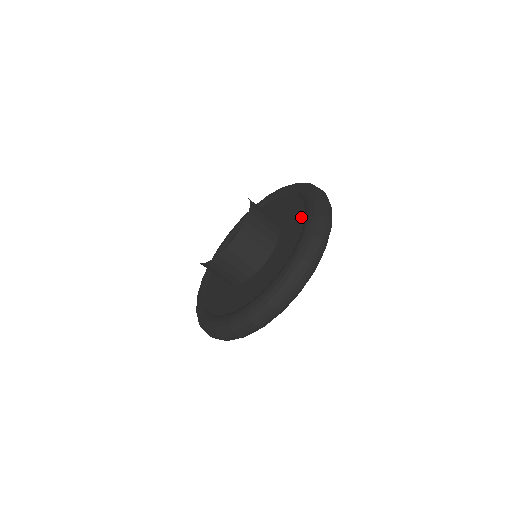
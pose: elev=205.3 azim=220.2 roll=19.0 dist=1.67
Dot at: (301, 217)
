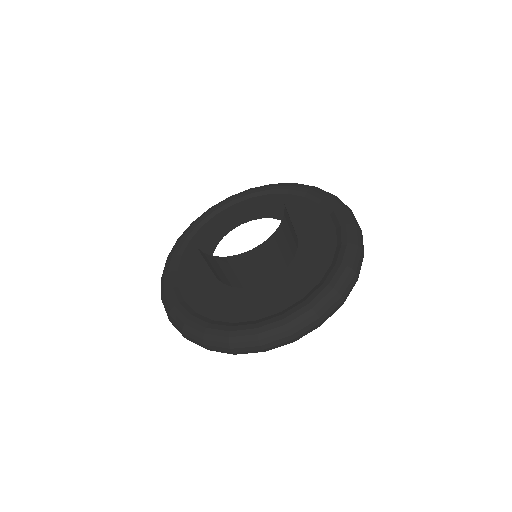
Dot at: (327, 222)
